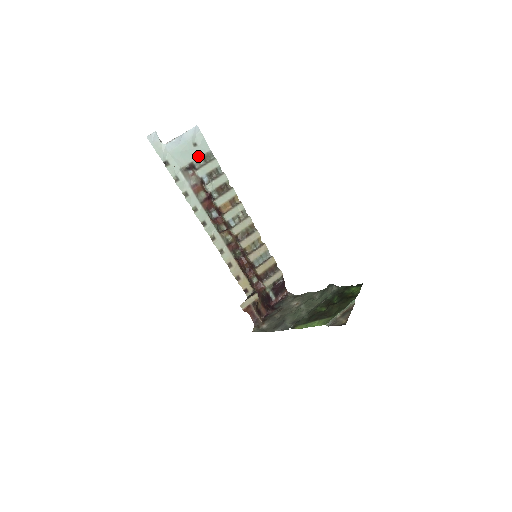
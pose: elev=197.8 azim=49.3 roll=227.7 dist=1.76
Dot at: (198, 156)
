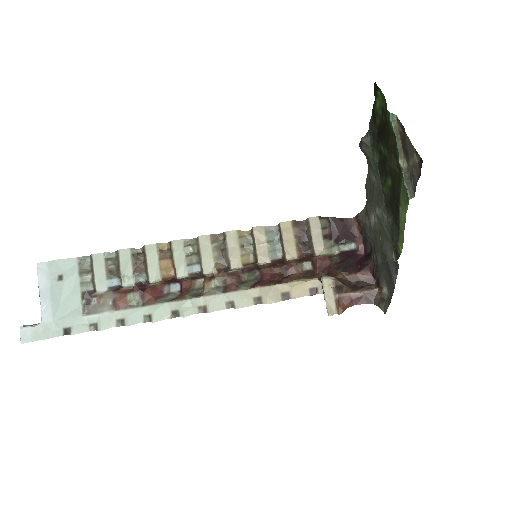
Dot at: (77, 280)
